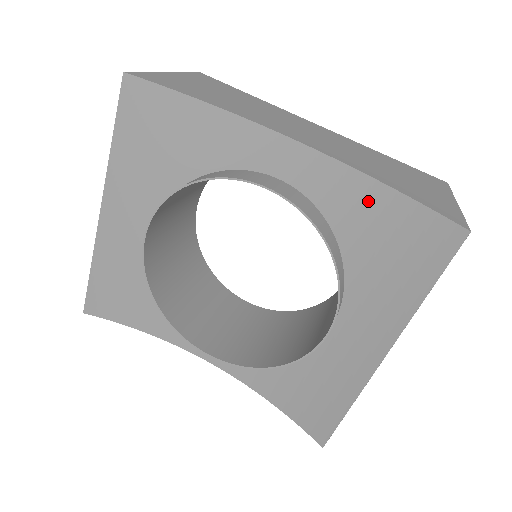
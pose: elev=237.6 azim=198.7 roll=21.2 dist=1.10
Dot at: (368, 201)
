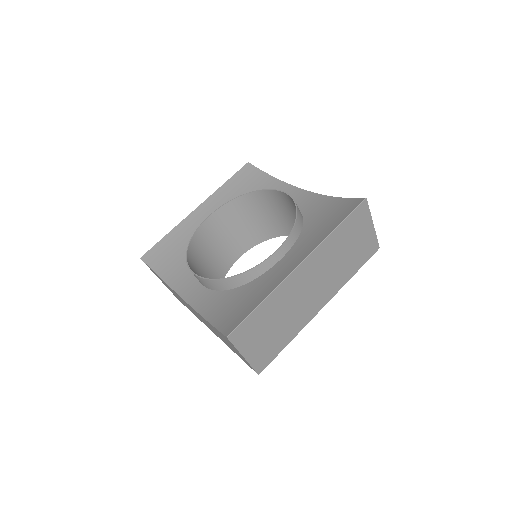
Dot at: (326, 204)
